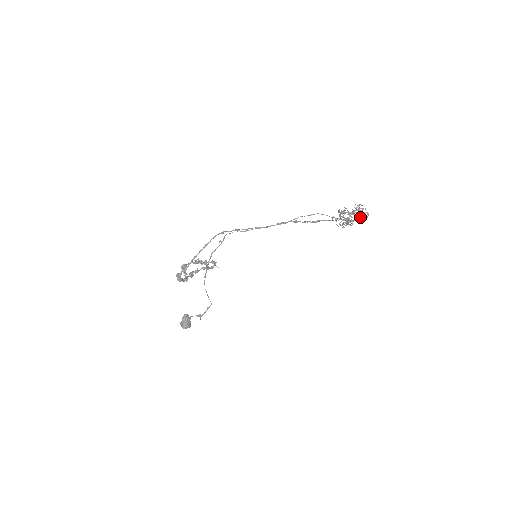
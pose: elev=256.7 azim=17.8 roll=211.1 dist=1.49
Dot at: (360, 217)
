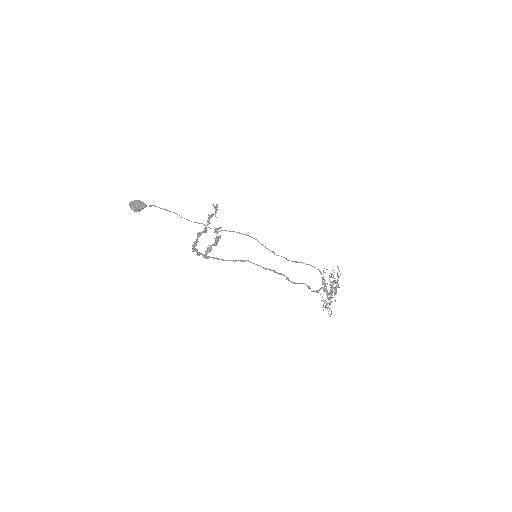
Dot at: occluded
